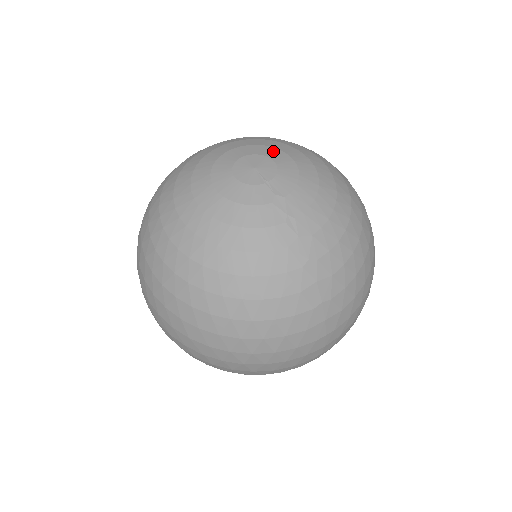
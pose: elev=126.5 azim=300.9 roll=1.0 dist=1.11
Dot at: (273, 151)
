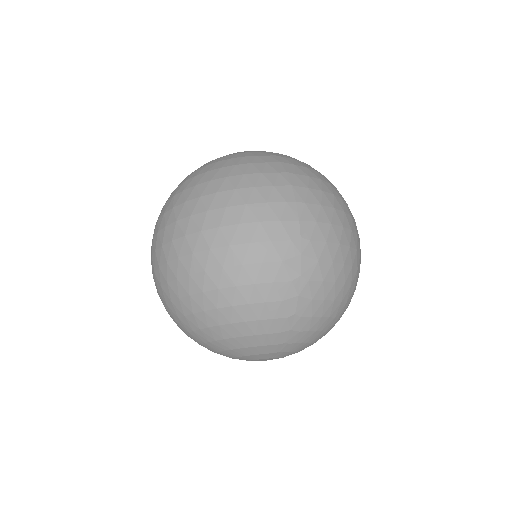
Dot at: occluded
